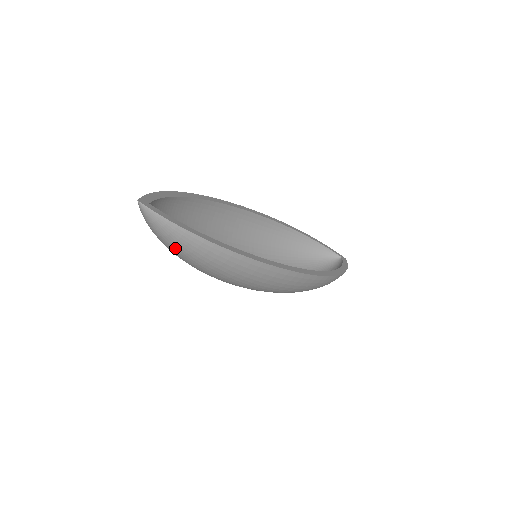
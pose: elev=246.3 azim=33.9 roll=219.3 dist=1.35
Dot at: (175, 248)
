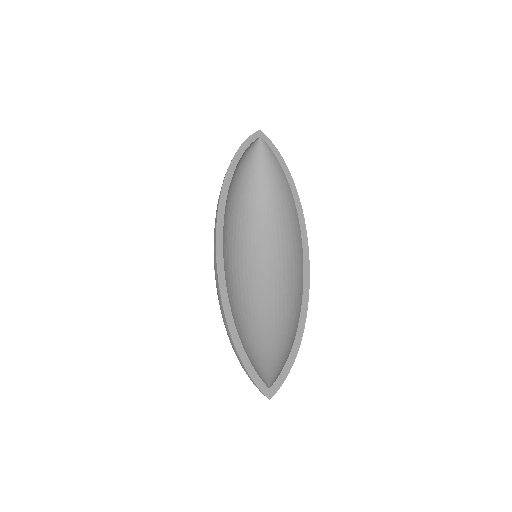
Dot at: occluded
